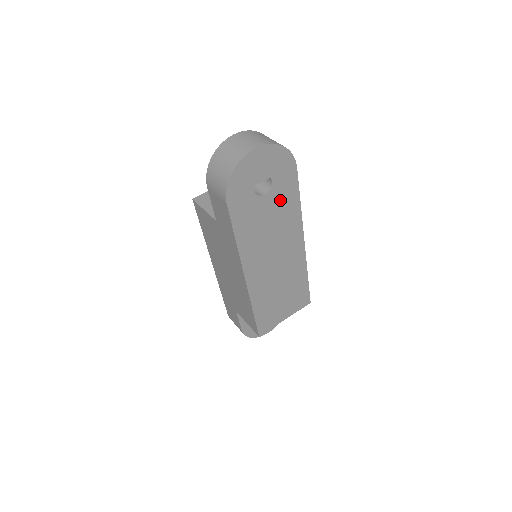
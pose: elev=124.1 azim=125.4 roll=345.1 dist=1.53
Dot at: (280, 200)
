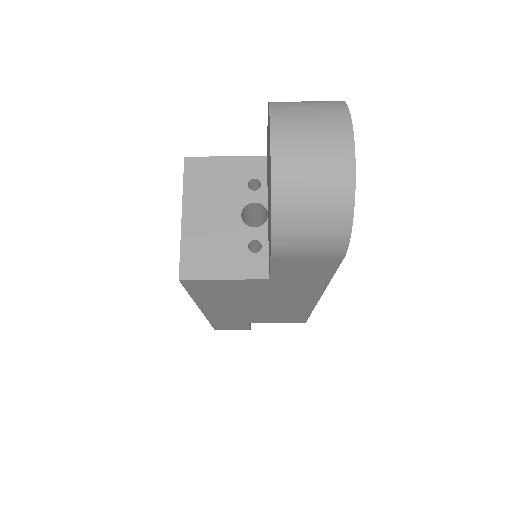
Dot at: occluded
